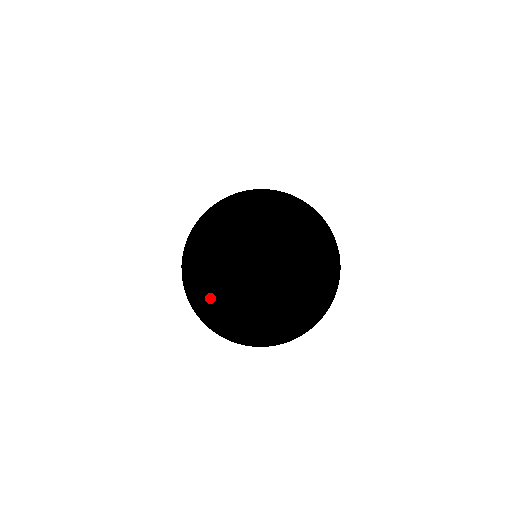
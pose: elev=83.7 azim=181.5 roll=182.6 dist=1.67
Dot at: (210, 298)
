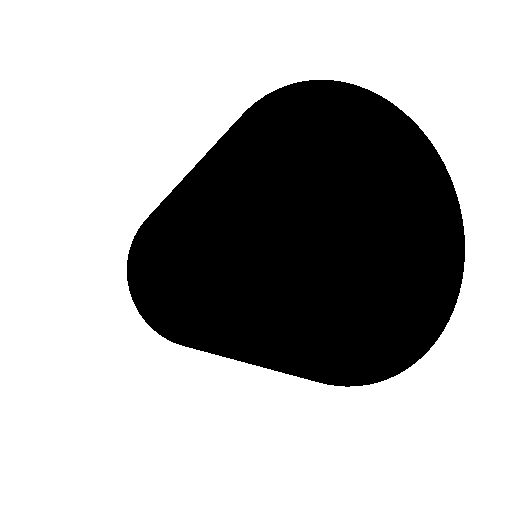
Dot at: (240, 243)
